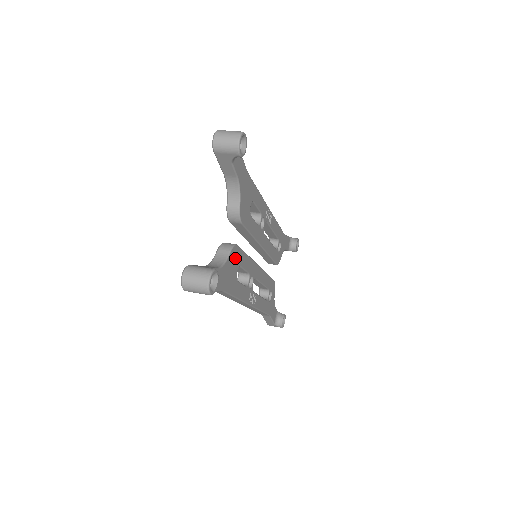
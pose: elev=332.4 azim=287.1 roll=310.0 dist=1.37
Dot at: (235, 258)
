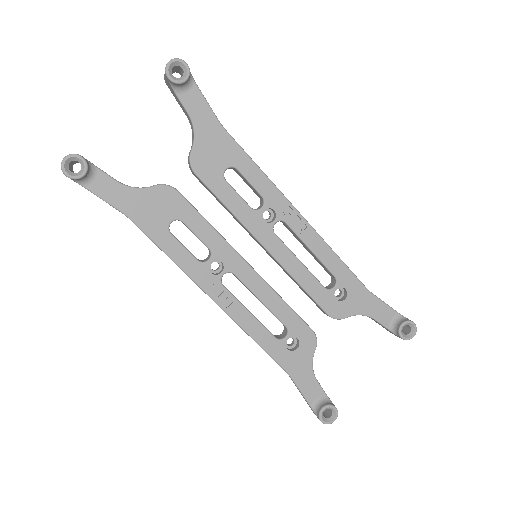
Dot at: (168, 202)
